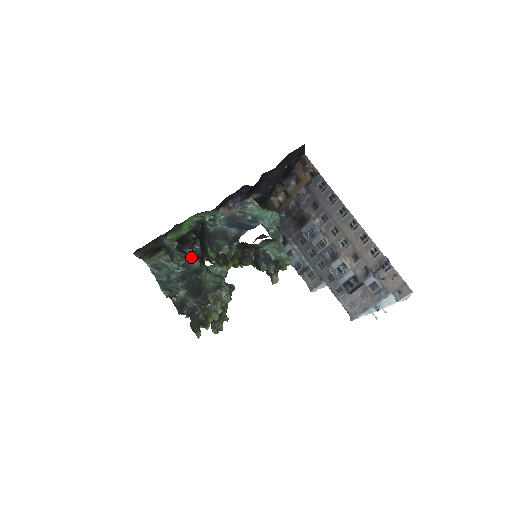
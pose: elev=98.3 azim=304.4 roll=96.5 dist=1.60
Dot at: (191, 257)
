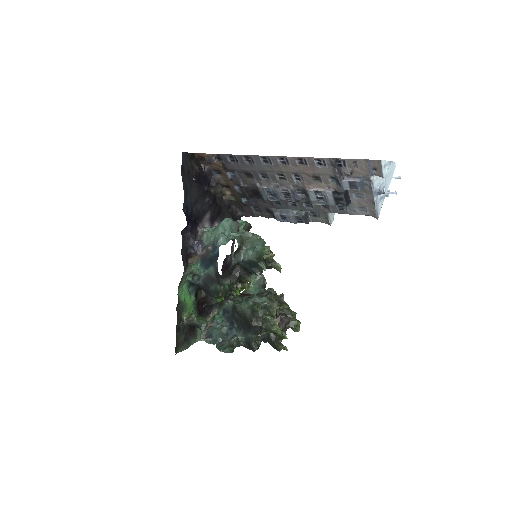
Dot at: (222, 303)
